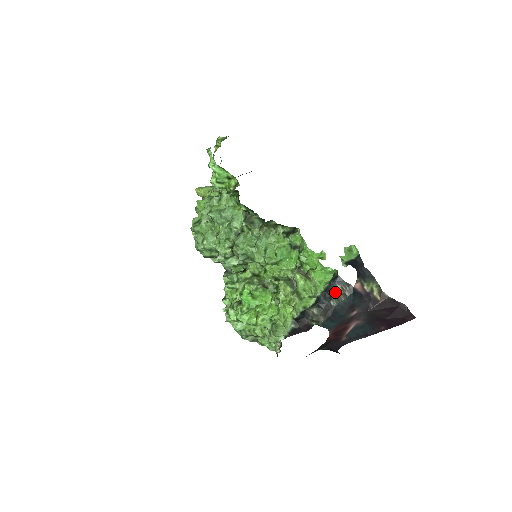
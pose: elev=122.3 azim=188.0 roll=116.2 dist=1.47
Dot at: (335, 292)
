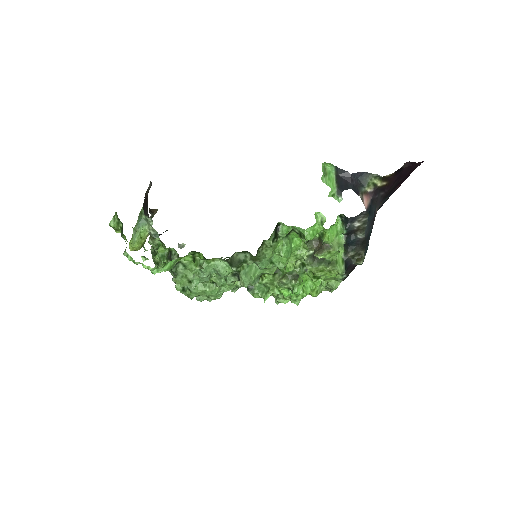
Dot at: (356, 229)
